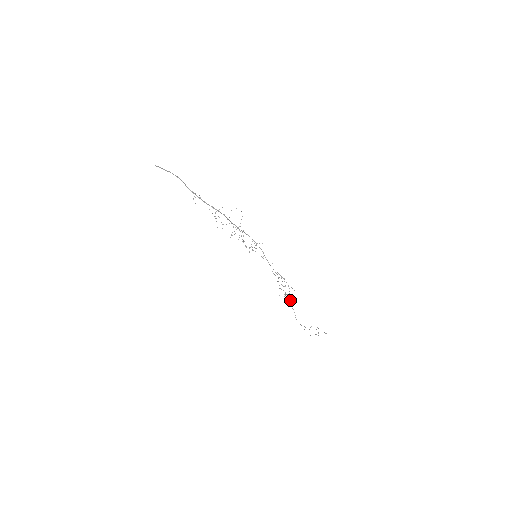
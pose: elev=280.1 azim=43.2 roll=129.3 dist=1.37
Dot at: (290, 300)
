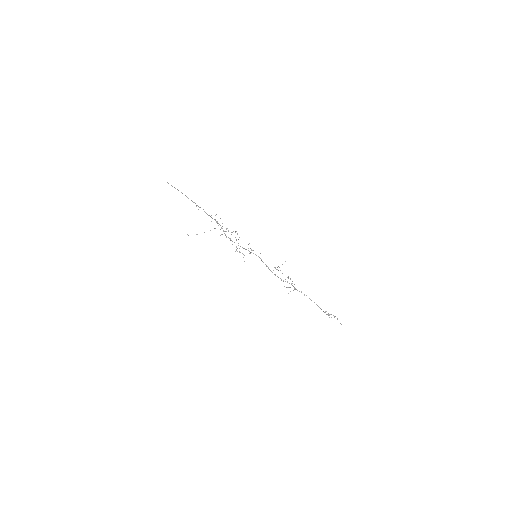
Dot at: occluded
